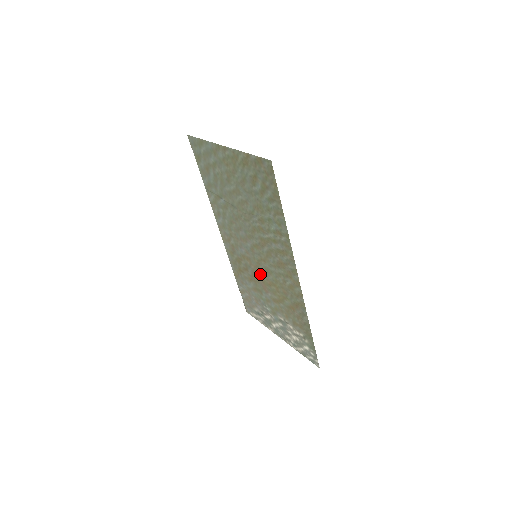
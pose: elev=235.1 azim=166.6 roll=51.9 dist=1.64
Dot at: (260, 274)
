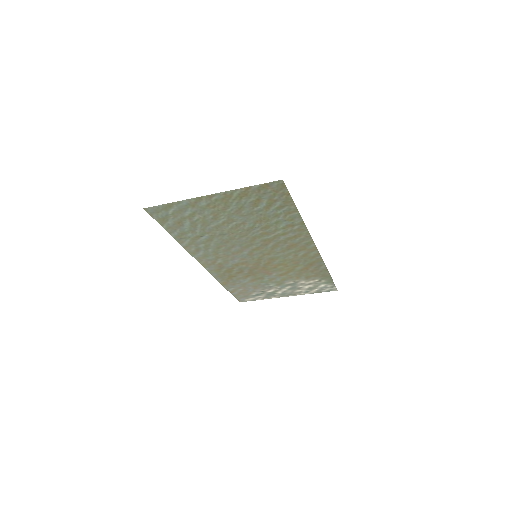
Dot at: (261, 266)
